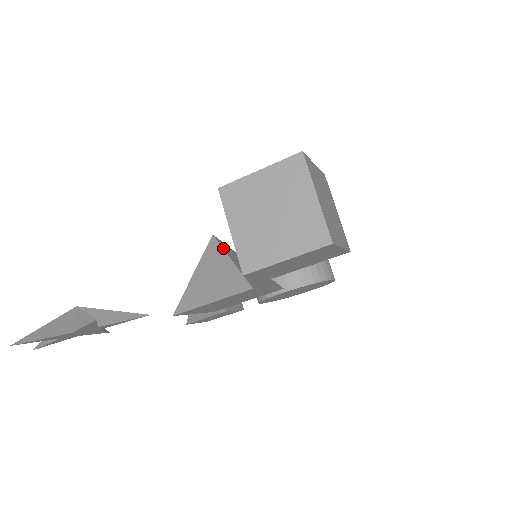
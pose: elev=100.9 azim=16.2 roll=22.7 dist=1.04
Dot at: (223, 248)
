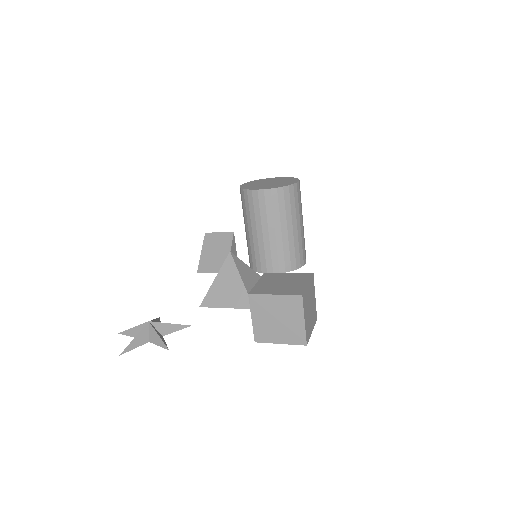
Dot at: (237, 267)
